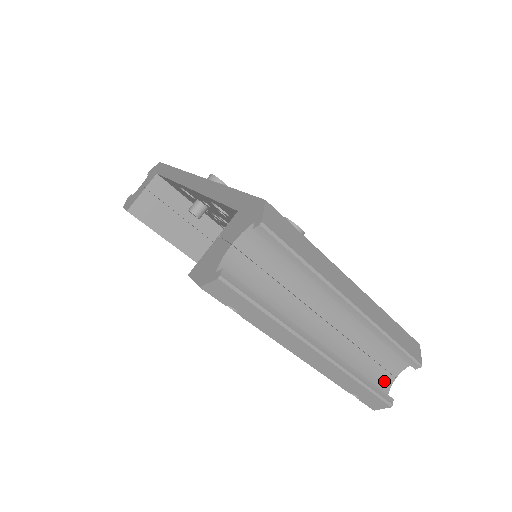
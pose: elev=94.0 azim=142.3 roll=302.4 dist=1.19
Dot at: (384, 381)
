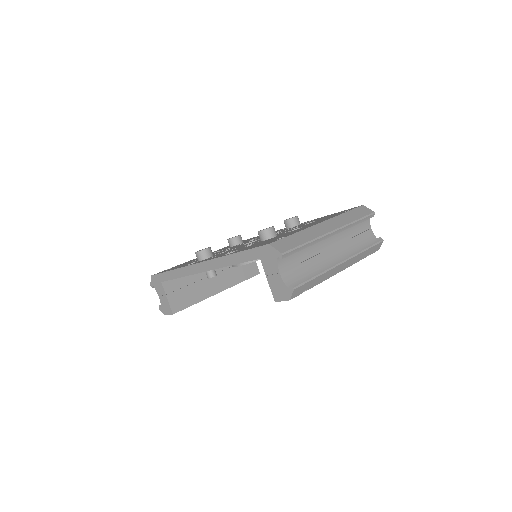
Dot at: (369, 236)
